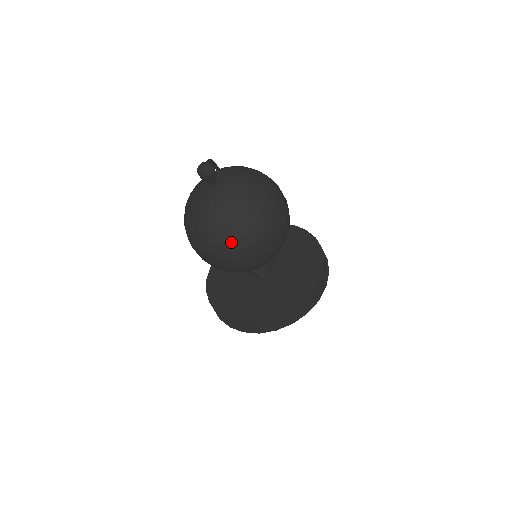
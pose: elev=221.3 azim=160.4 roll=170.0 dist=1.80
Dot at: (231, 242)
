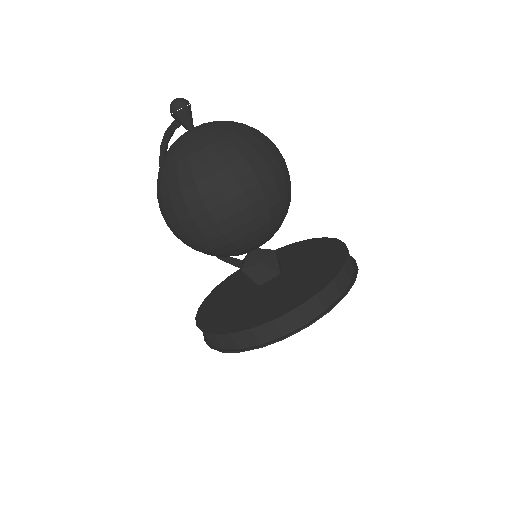
Dot at: (251, 154)
